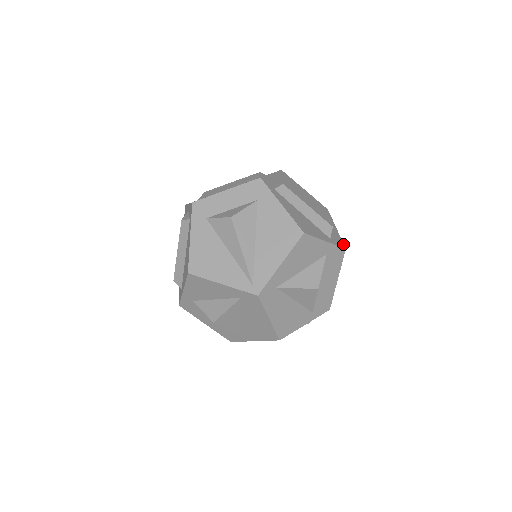
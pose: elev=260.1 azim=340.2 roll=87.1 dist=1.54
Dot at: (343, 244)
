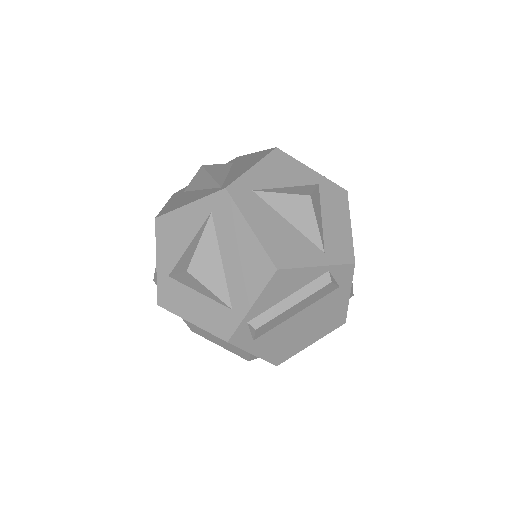
Dot at: occluded
